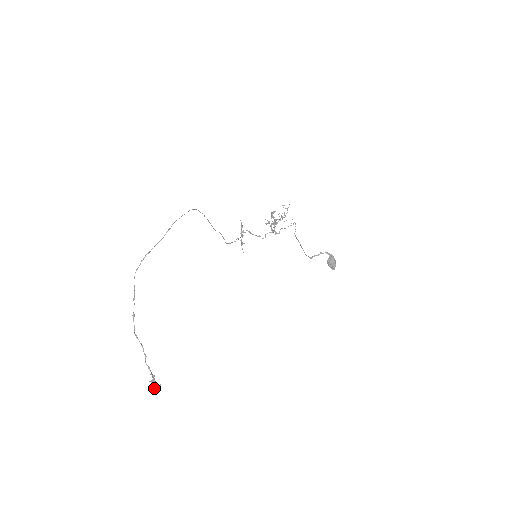
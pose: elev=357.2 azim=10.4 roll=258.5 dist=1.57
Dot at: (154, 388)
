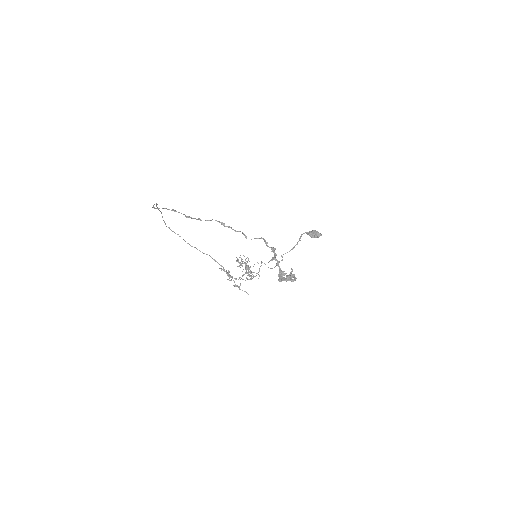
Dot at: (289, 276)
